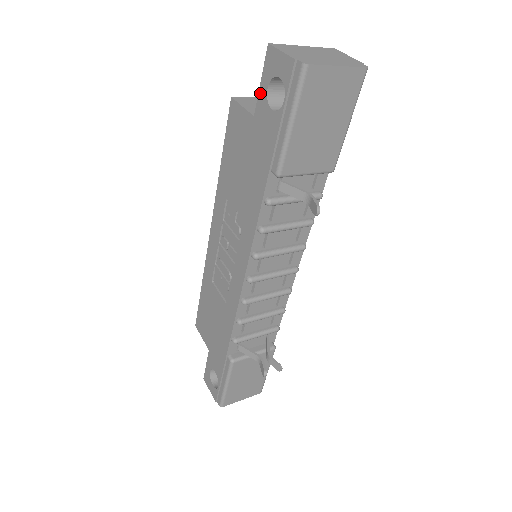
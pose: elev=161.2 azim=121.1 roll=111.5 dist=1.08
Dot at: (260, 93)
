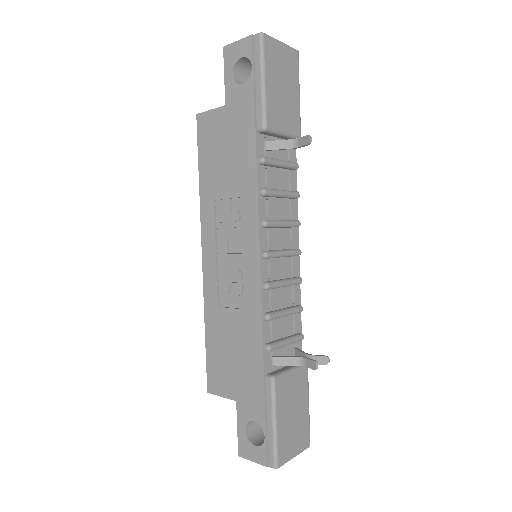
Dot at: (226, 84)
